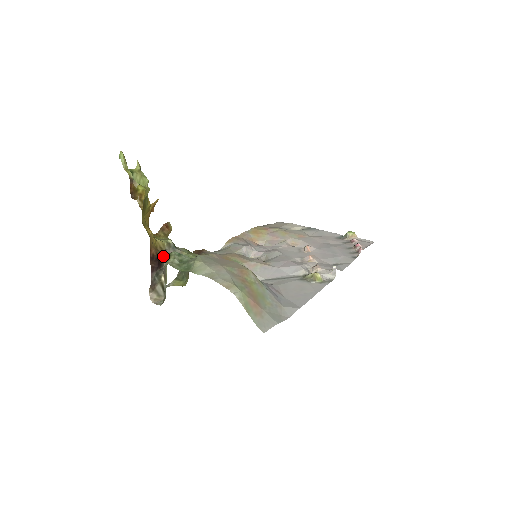
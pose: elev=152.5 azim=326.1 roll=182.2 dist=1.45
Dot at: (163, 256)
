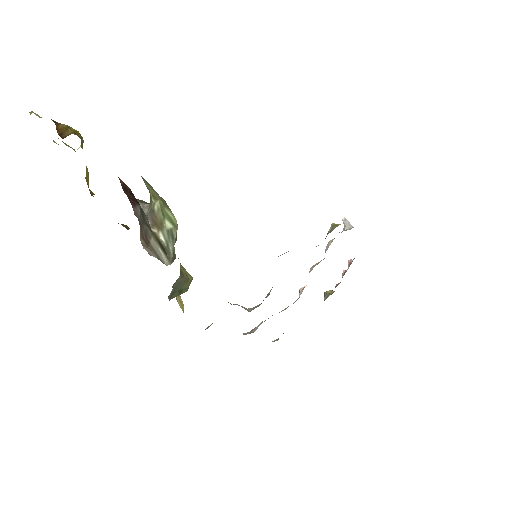
Dot at: occluded
